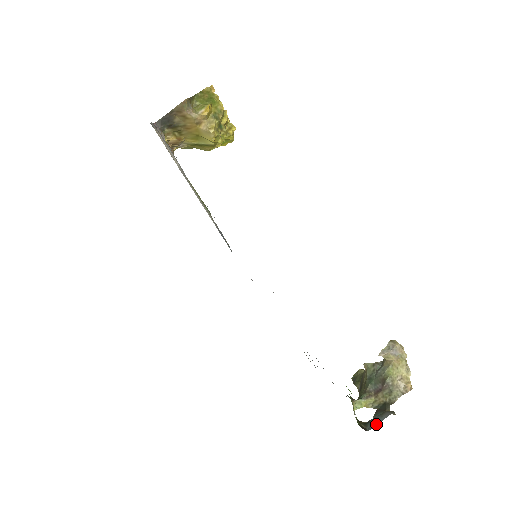
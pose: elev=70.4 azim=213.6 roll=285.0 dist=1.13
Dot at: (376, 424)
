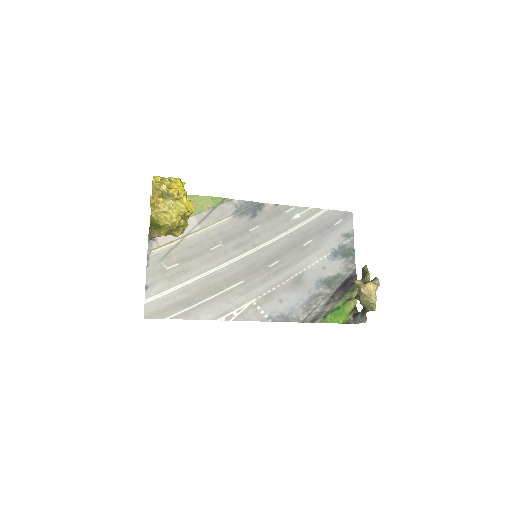
Dot at: (356, 323)
